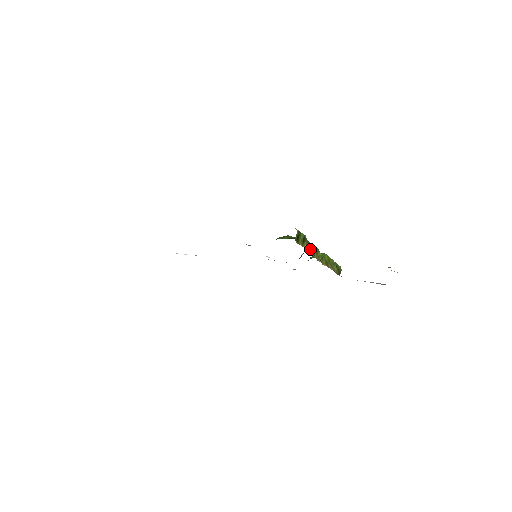
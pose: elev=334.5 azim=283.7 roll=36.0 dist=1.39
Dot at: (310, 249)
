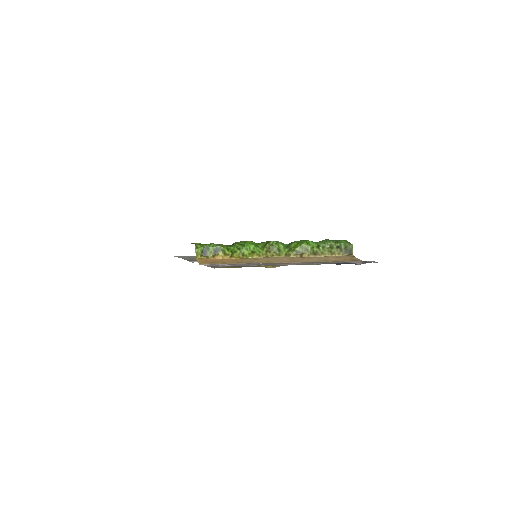
Dot at: (242, 252)
